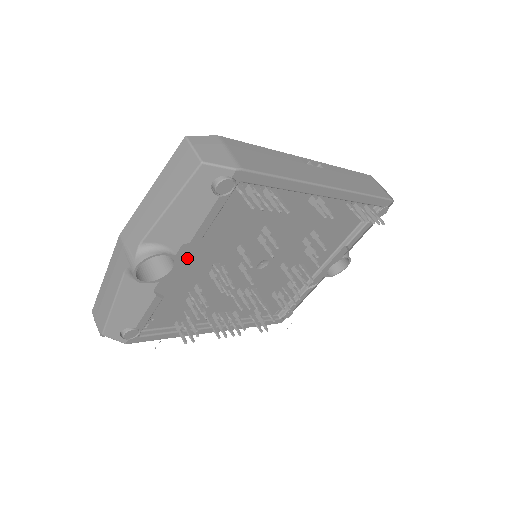
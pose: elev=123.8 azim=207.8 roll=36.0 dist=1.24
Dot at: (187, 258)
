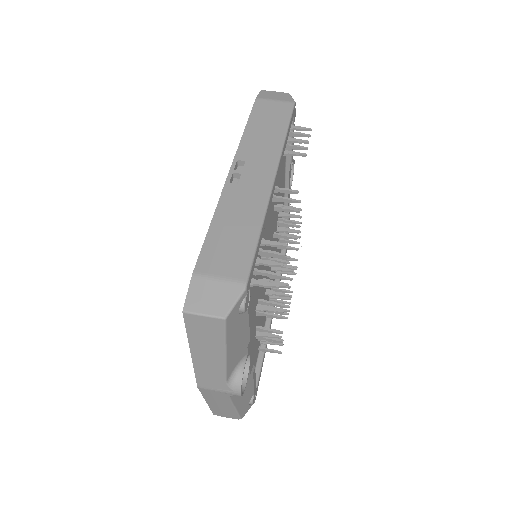
Dot at: (251, 341)
